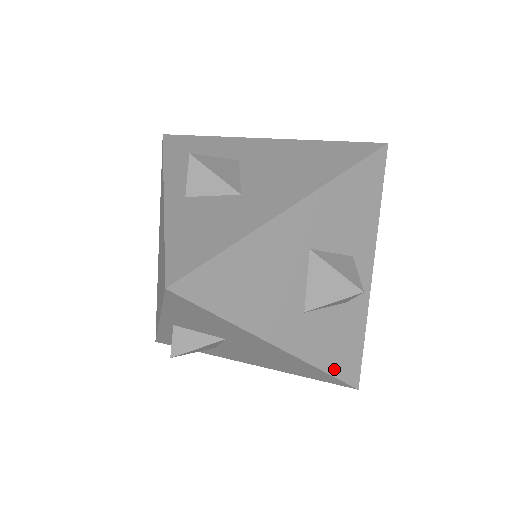
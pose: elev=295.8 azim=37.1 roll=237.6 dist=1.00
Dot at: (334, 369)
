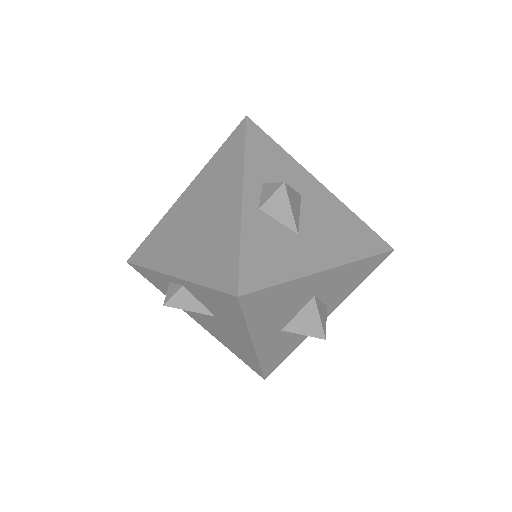
Dot at: (265, 365)
